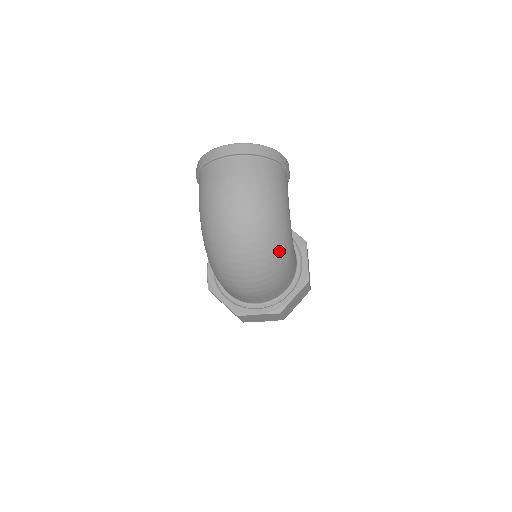
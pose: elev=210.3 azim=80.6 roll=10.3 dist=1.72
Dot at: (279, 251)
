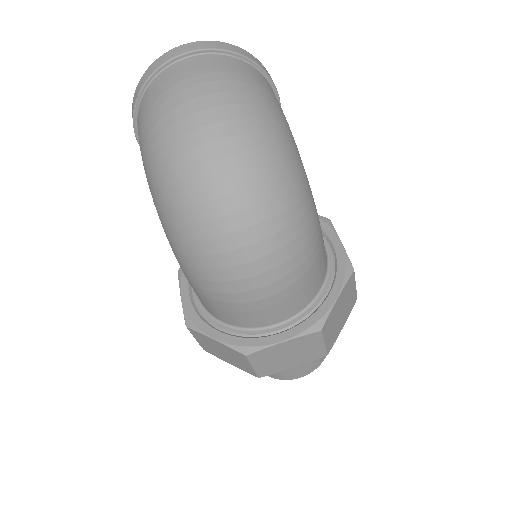
Dot at: (294, 190)
